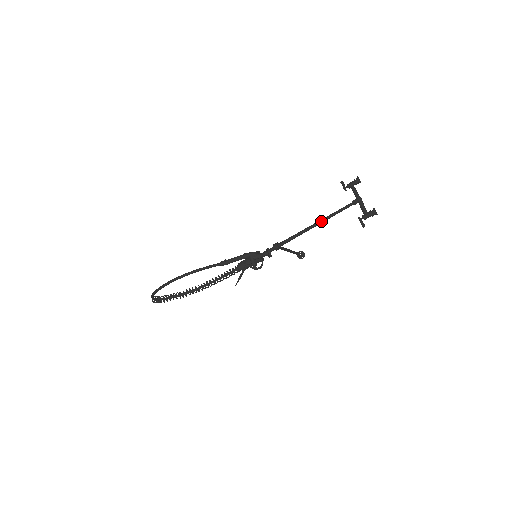
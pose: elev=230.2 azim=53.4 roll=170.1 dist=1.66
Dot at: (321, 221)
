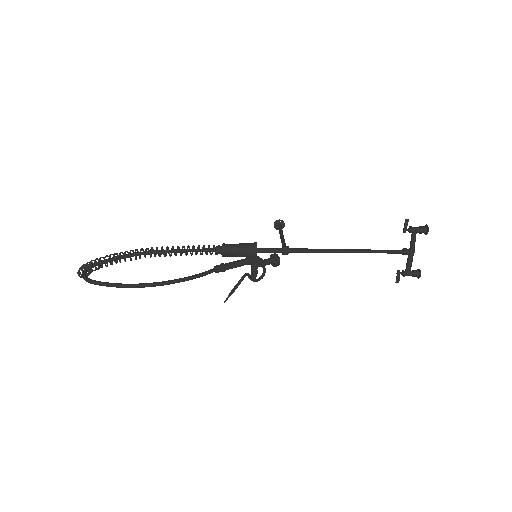
Dot at: (357, 252)
